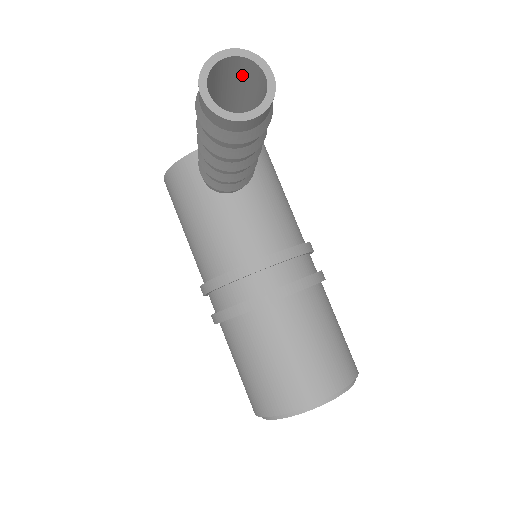
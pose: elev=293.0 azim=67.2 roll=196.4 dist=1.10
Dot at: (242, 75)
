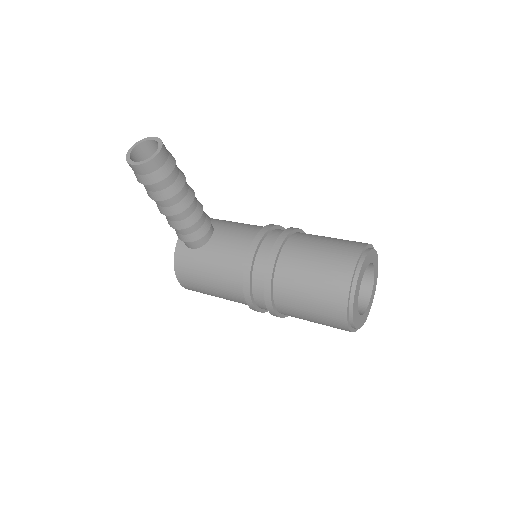
Dot at: (147, 156)
